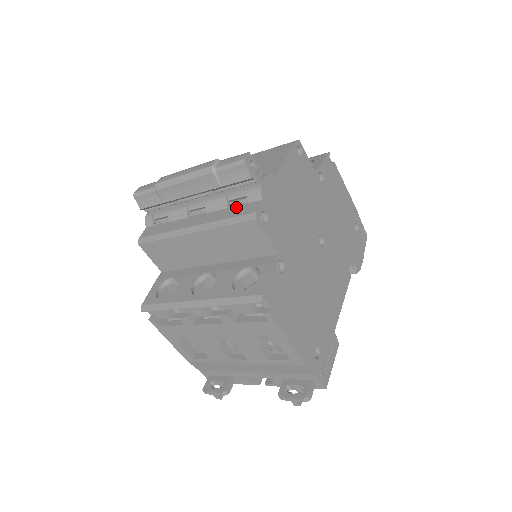
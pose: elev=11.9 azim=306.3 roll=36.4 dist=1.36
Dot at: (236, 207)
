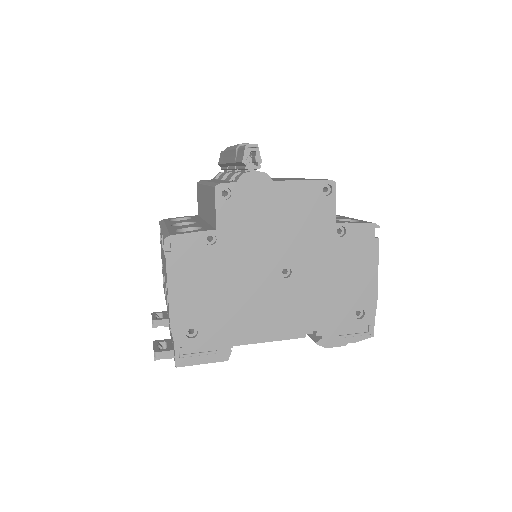
Dot at: (229, 181)
